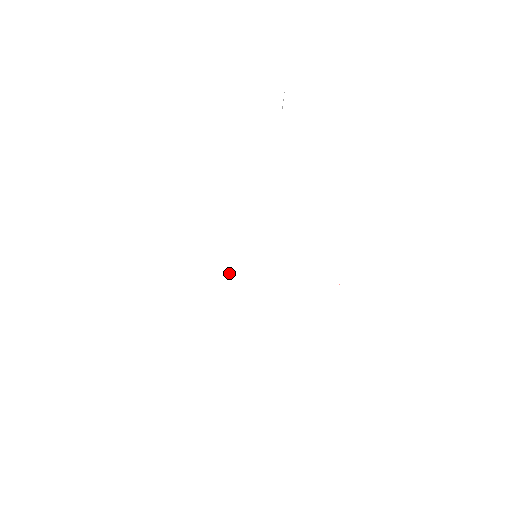
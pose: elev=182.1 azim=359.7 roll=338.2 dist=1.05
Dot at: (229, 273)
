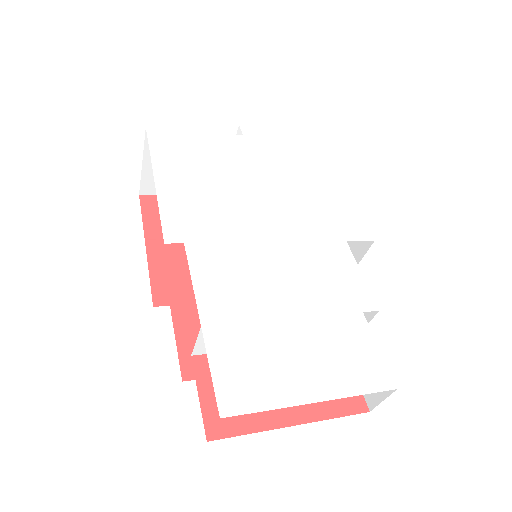
Dot at: (251, 244)
